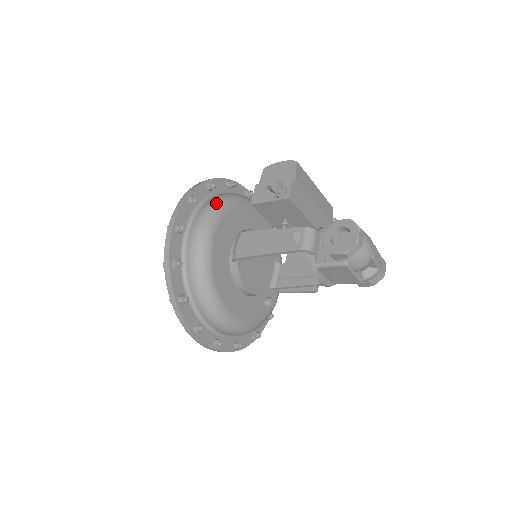
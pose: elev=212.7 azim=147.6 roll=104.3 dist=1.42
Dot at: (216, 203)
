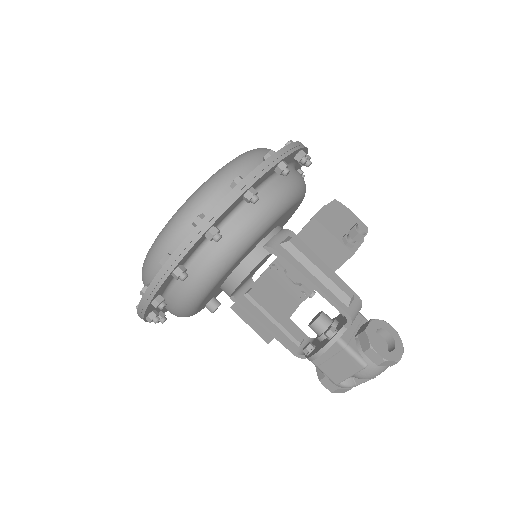
Dot at: occluded
